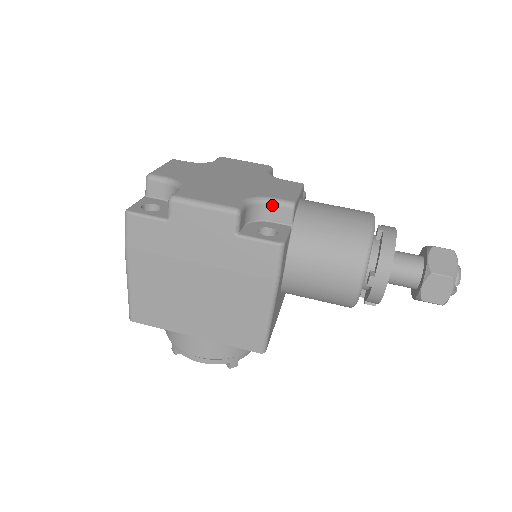
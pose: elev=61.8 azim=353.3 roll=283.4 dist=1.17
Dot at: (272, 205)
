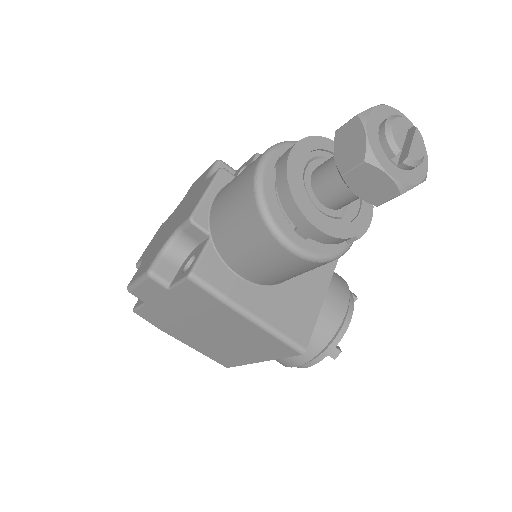
Dot at: (183, 232)
